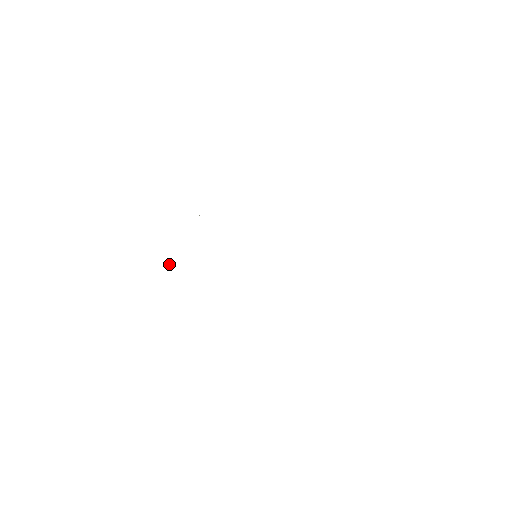
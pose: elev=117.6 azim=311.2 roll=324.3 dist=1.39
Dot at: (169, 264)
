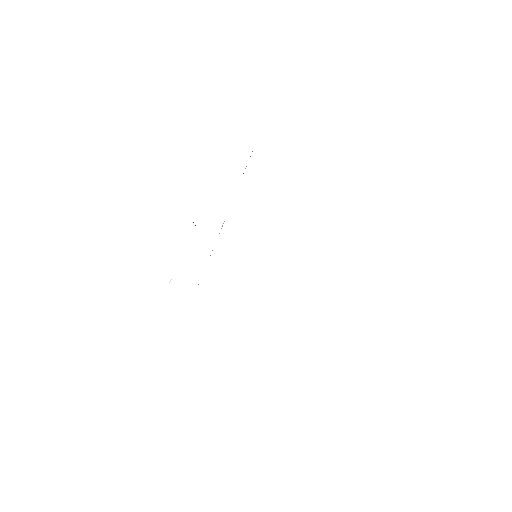
Dot at: occluded
